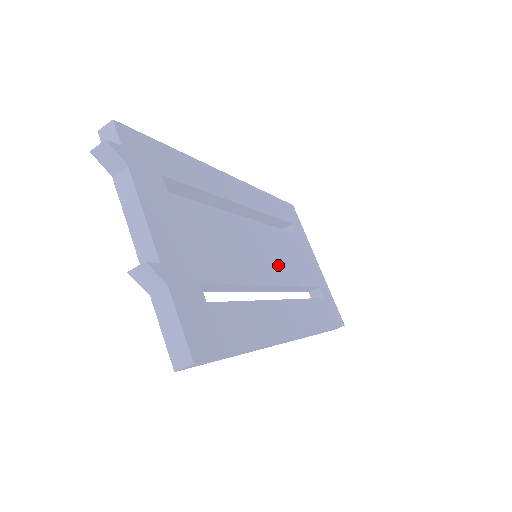
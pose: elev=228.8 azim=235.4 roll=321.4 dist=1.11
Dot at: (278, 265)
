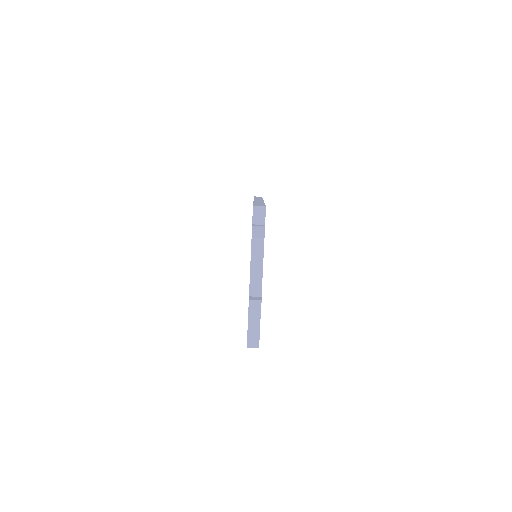
Dot at: occluded
